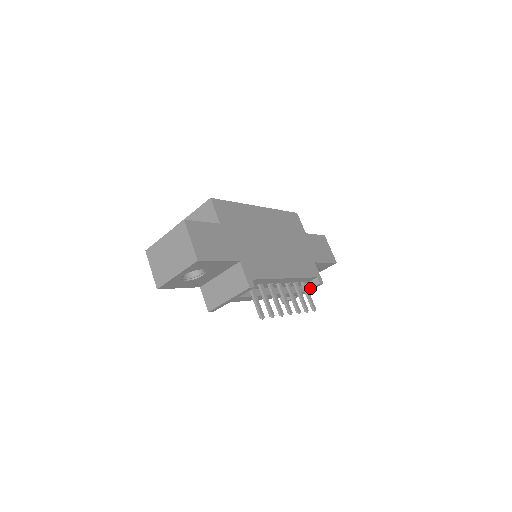
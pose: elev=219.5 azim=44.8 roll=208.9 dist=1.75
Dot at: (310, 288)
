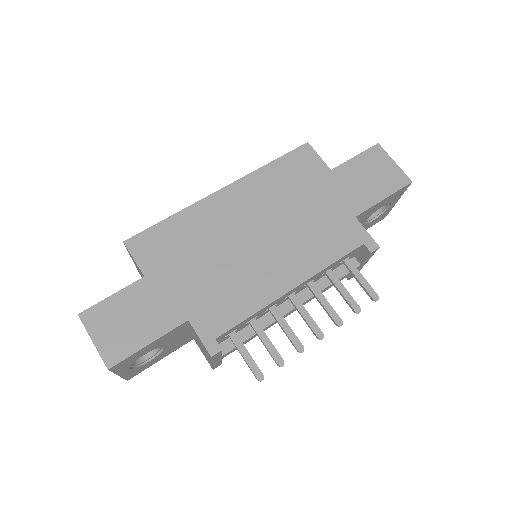
Dot at: (364, 260)
